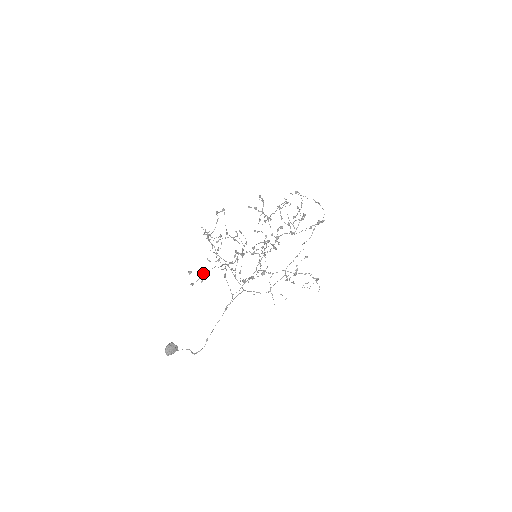
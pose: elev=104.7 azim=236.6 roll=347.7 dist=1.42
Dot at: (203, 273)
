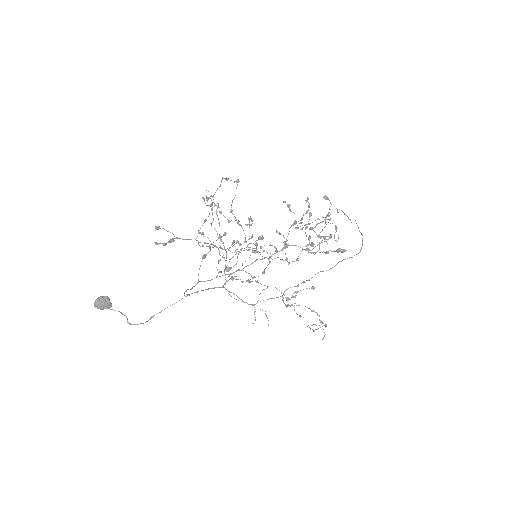
Dot at: (176, 238)
